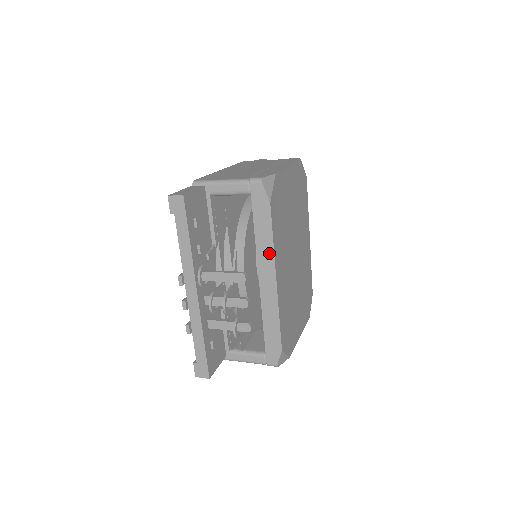
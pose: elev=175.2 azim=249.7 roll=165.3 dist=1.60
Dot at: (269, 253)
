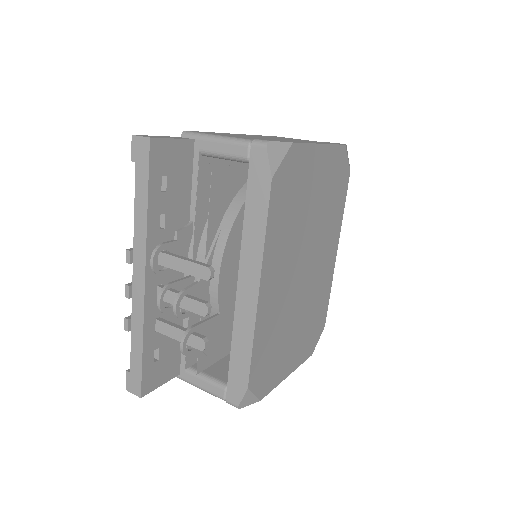
Dot at: (257, 250)
